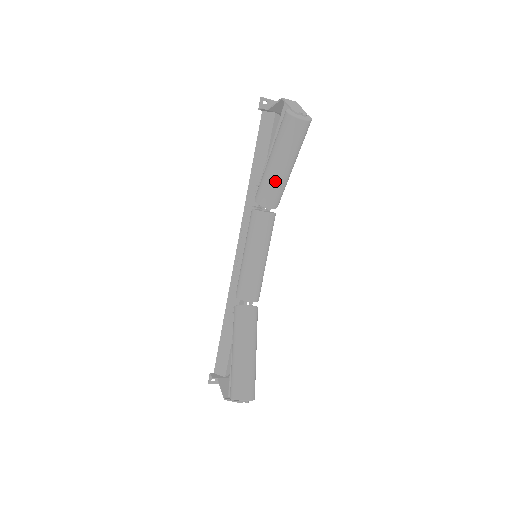
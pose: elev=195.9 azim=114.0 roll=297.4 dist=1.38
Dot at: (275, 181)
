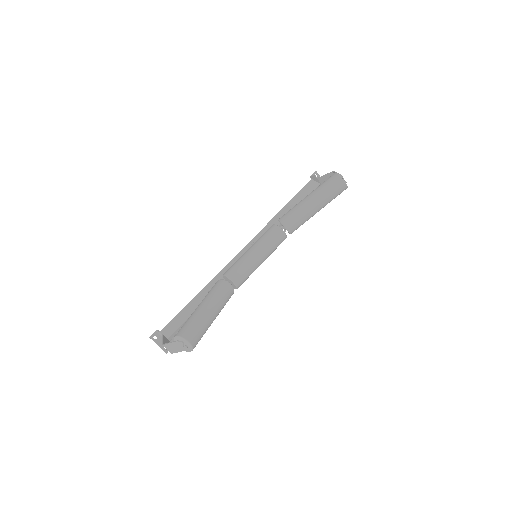
Dot at: (302, 211)
